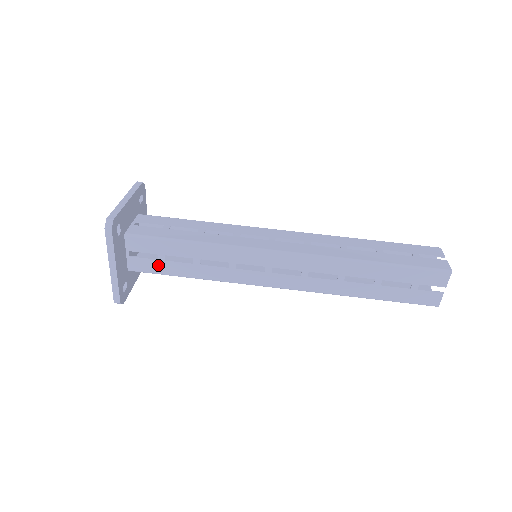
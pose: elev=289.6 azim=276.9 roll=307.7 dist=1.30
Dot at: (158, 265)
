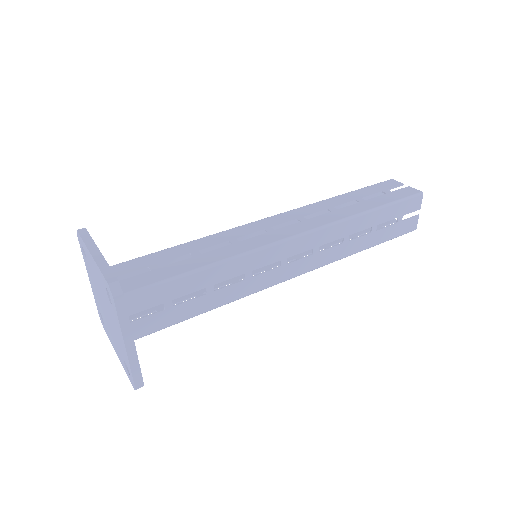
Dot at: (165, 316)
